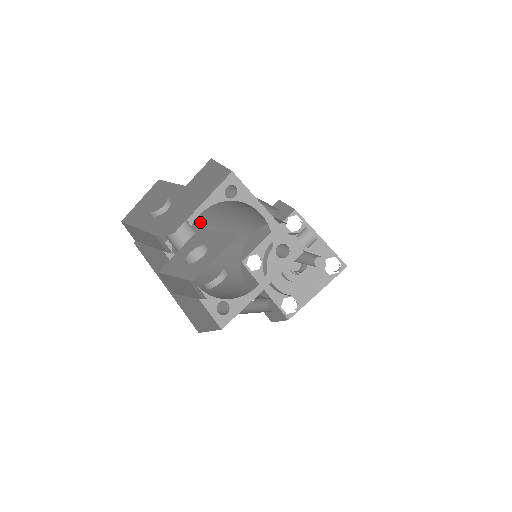
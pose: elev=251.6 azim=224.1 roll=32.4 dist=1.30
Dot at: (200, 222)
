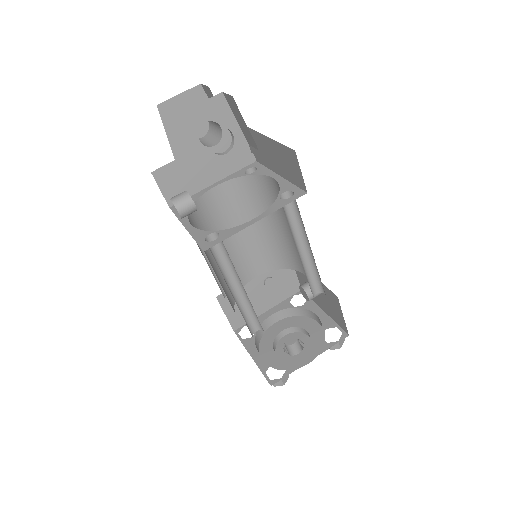
Dot at: (214, 198)
